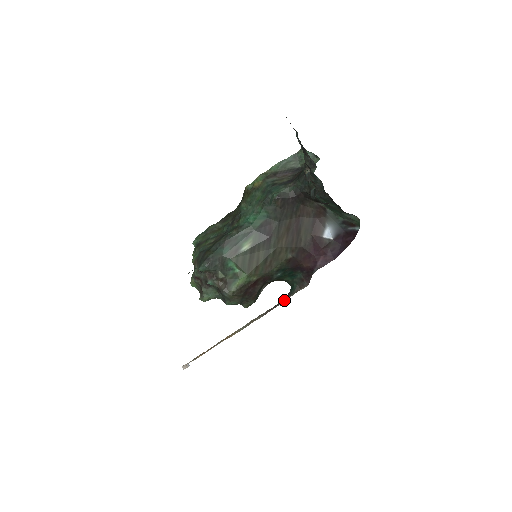
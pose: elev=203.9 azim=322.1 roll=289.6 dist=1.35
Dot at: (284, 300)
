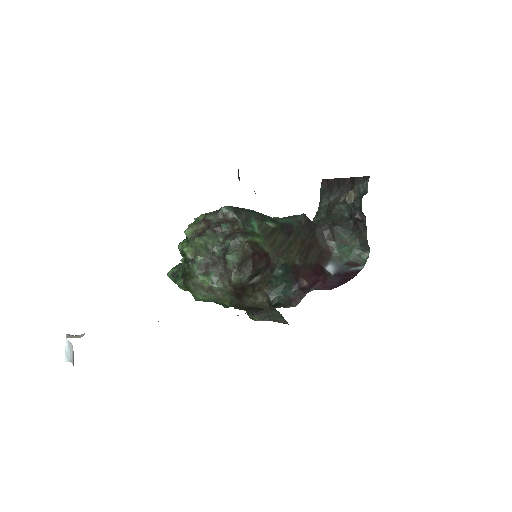
Dot at: (265, 310)
